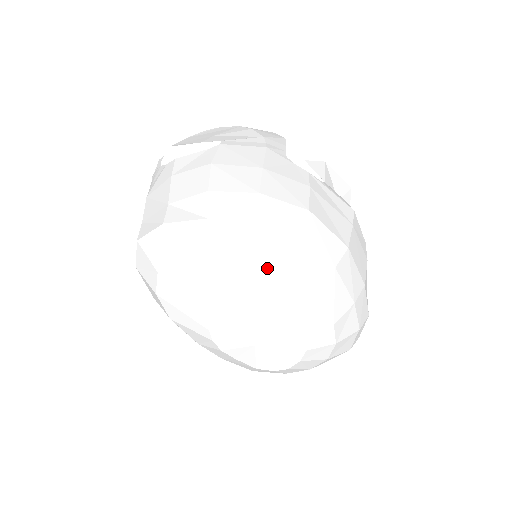
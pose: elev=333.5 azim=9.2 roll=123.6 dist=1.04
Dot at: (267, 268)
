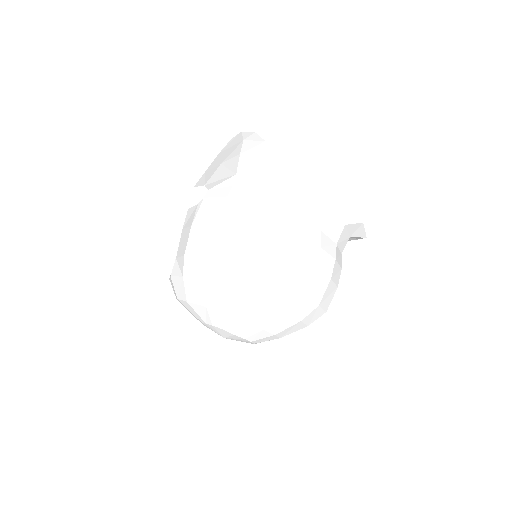
Dot at: (210, 307)
